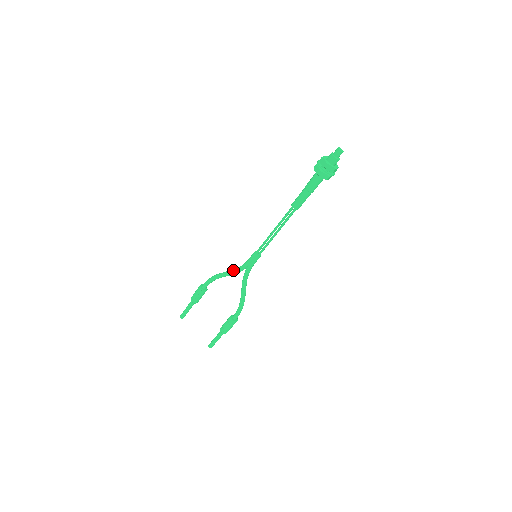
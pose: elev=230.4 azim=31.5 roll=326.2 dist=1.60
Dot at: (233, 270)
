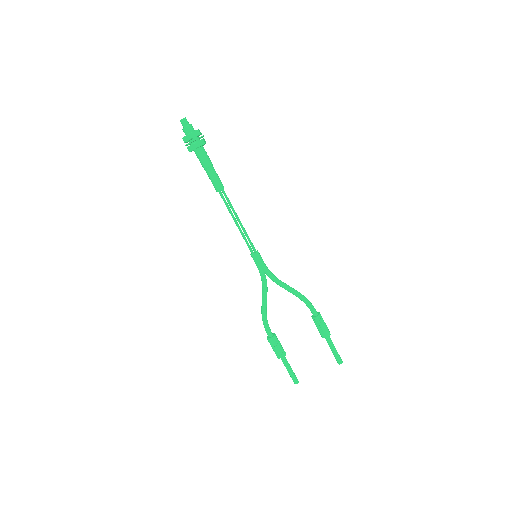
Dot at: (262, 290)
